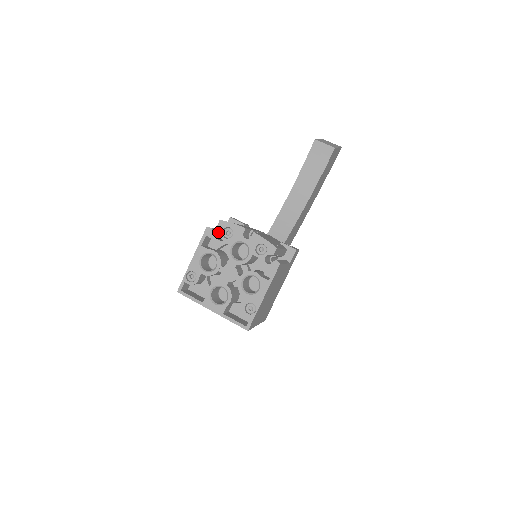
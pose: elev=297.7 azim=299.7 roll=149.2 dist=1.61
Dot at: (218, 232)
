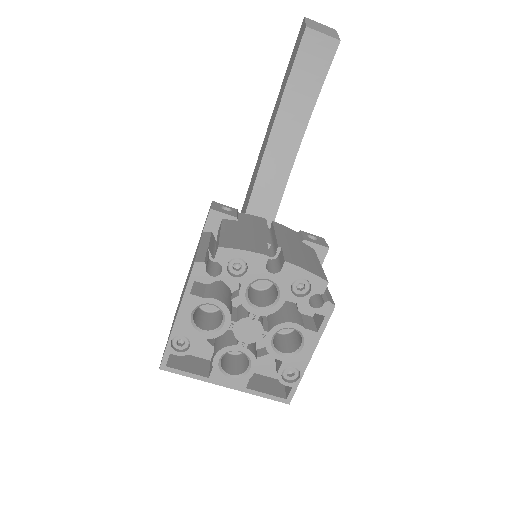
Dot at: (207, 254)
